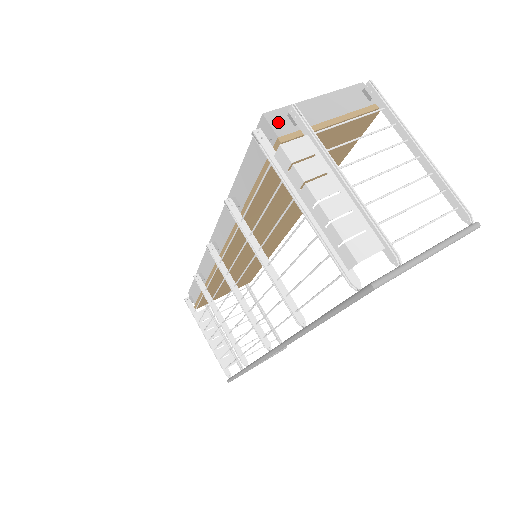
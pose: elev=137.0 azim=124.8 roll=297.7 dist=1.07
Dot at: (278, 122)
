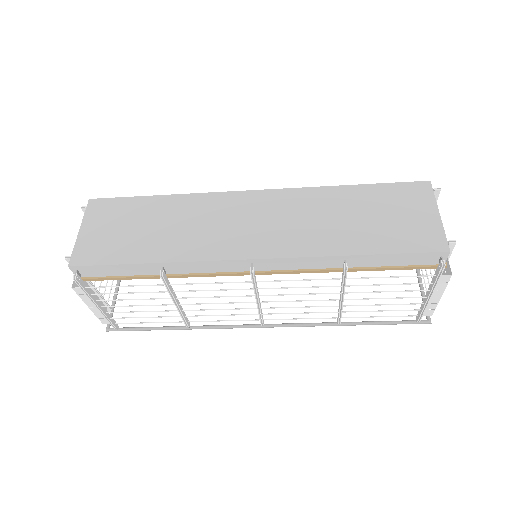
Dot at: occluded
